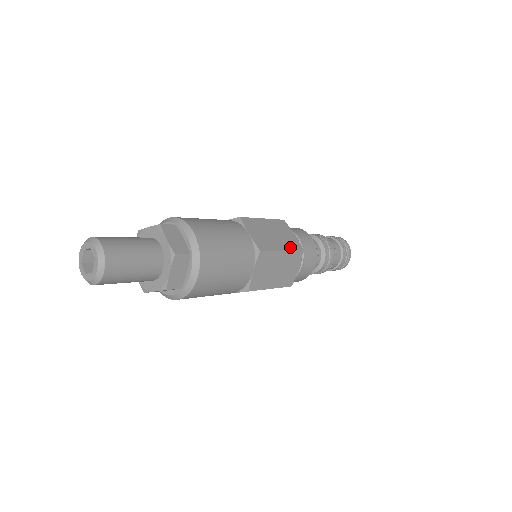
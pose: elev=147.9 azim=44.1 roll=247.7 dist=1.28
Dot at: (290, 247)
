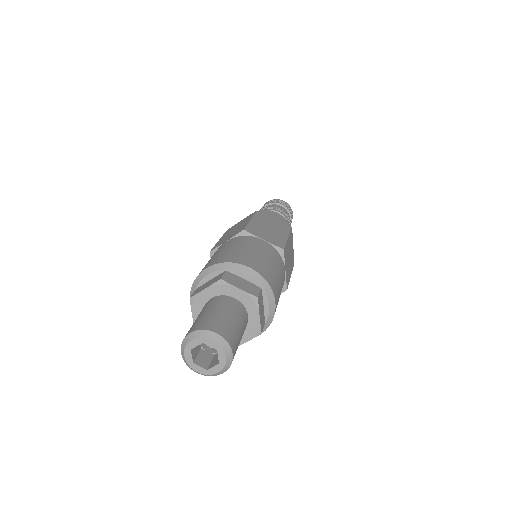
Dot at: (286, 231)
